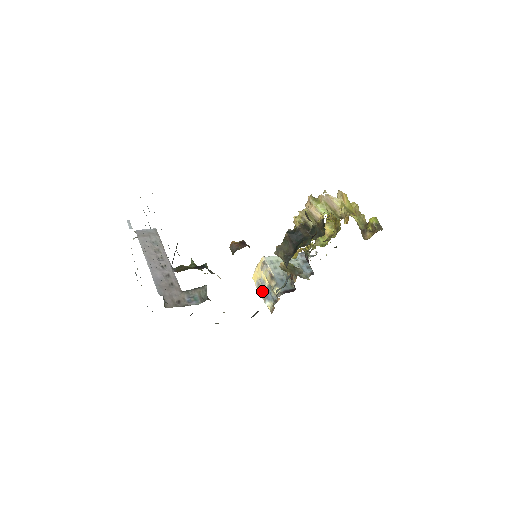
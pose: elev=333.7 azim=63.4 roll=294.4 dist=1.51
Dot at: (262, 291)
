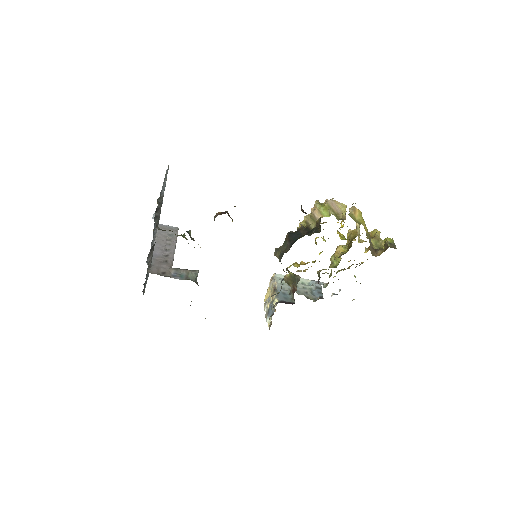
Dot at: (267, 309)
